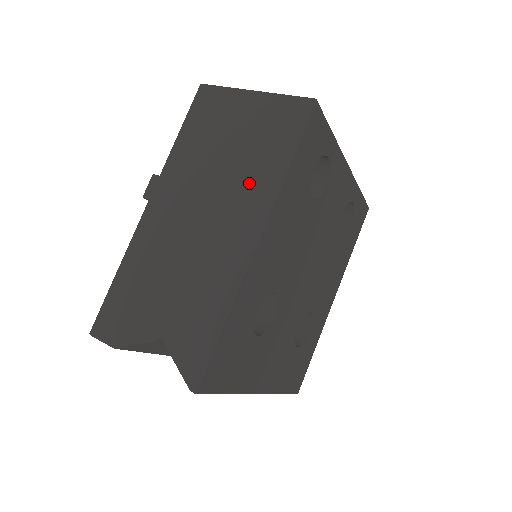
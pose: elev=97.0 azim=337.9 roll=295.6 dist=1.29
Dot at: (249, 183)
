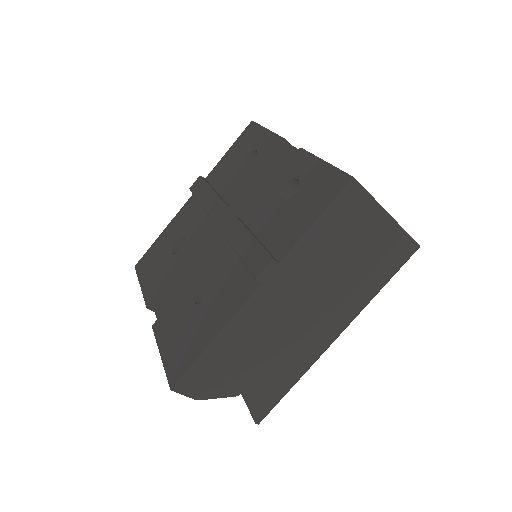
Dot at: (349, 297)
